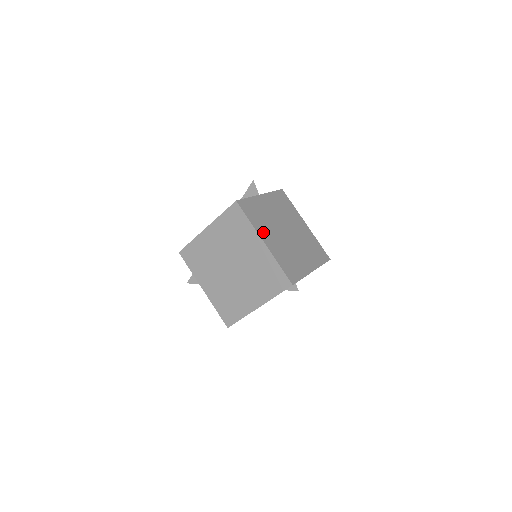
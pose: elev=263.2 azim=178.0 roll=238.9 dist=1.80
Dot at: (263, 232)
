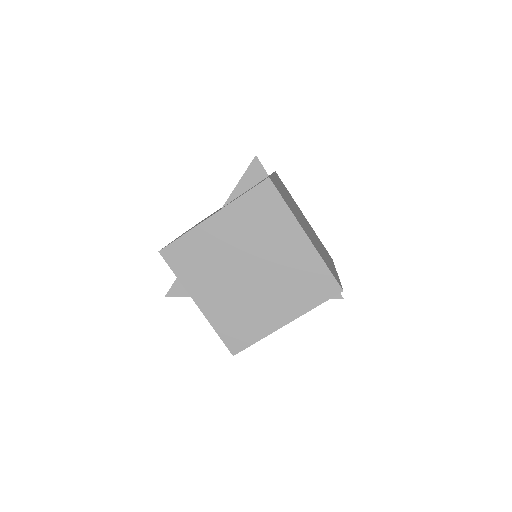
Dot at: (299, 222)
